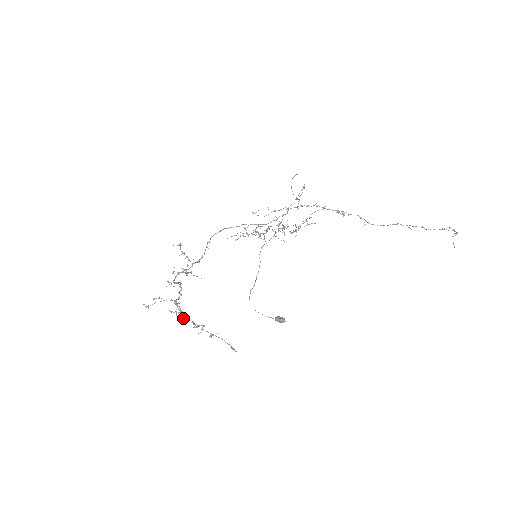
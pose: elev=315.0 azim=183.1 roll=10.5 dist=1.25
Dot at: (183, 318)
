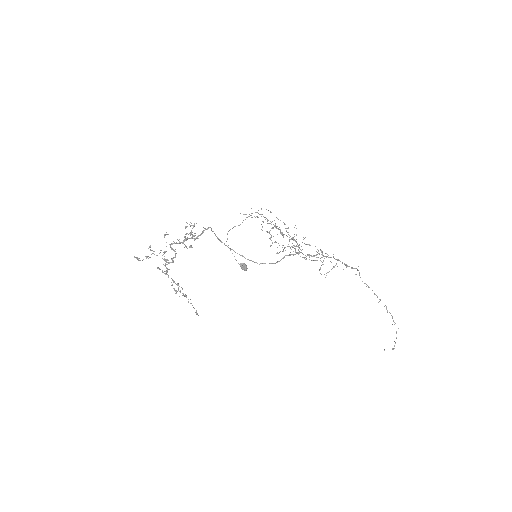
Dot at: (166, 274)
